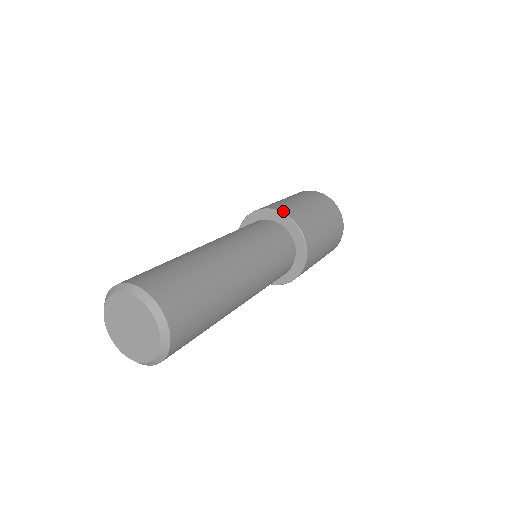
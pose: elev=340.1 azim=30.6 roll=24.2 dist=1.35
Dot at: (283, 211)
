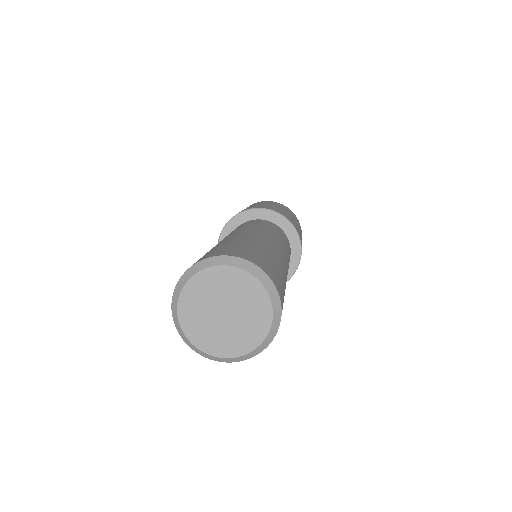
Dot at: (253, 208)
